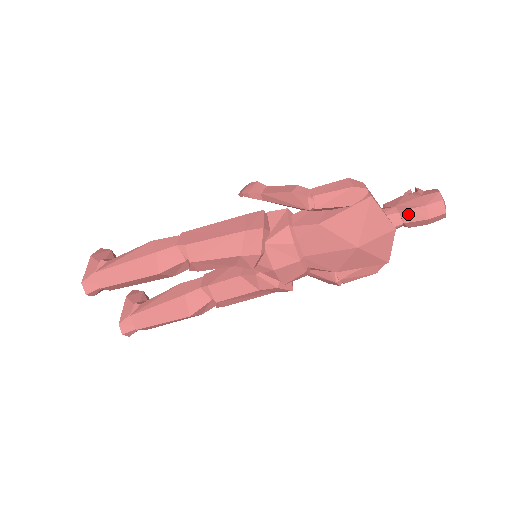
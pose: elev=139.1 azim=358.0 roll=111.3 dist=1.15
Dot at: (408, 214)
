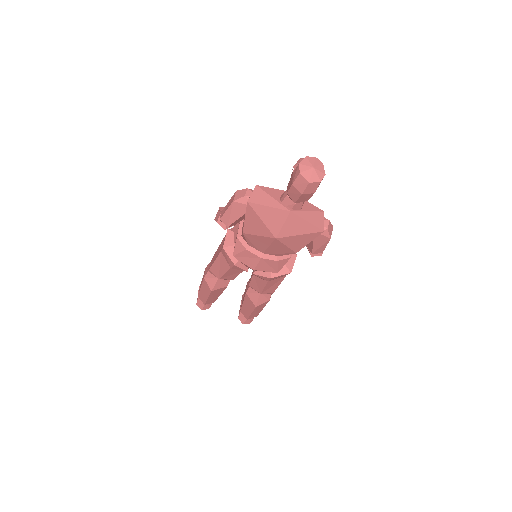
Dot at: (290, 195)
